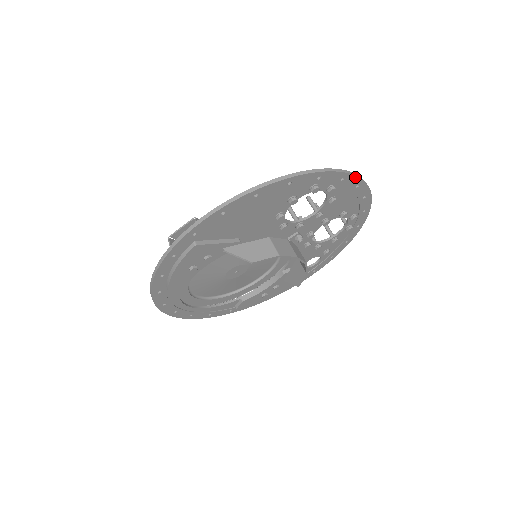
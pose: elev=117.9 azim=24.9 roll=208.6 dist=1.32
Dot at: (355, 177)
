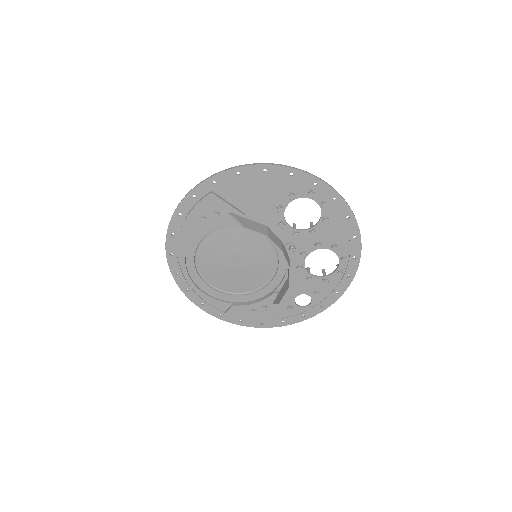
Dot at: (346, 204)
